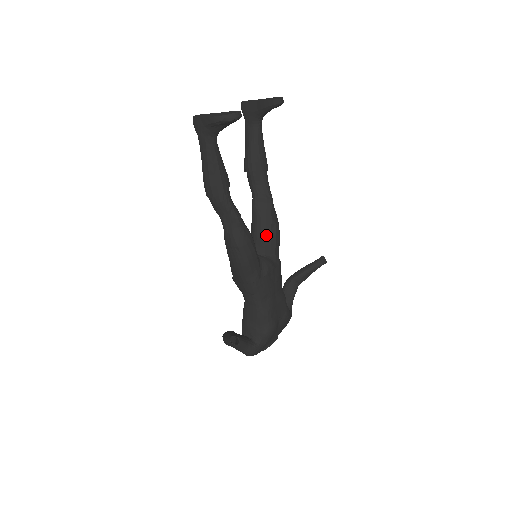
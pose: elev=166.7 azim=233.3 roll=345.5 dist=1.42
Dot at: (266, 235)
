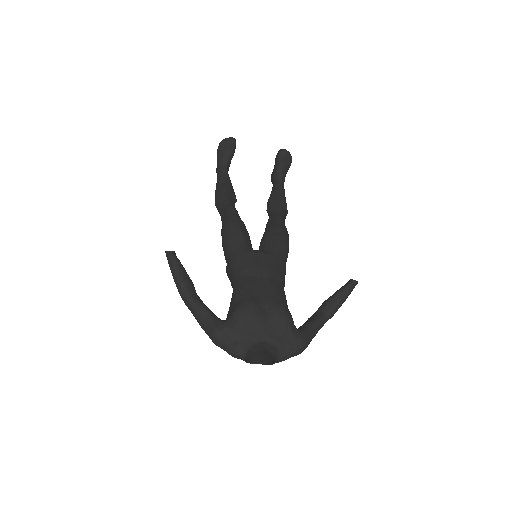
Dot at: (267, 237)
